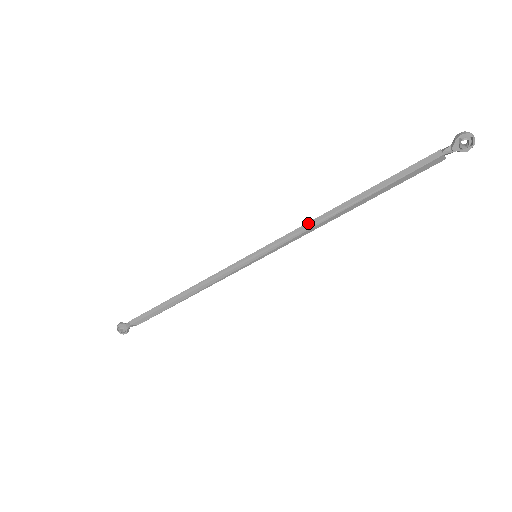
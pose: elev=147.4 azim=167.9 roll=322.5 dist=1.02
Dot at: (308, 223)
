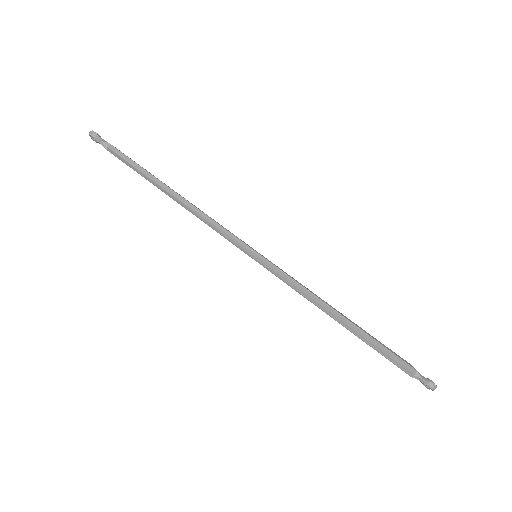
Dot at: (308, 297)
